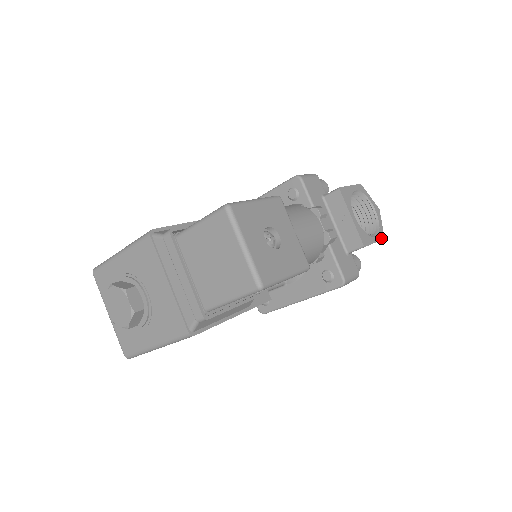
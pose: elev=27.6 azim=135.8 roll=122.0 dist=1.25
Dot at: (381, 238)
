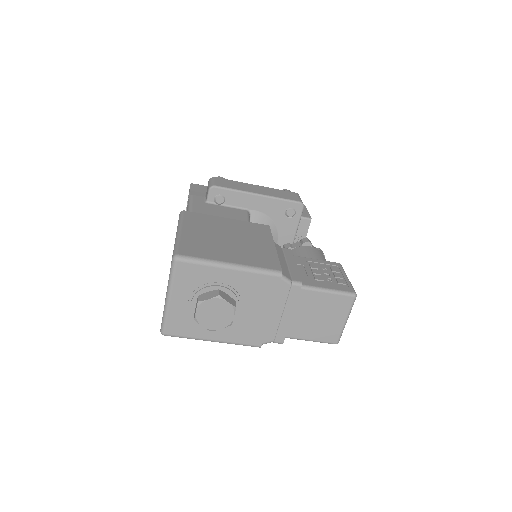
Dot at: occluded
